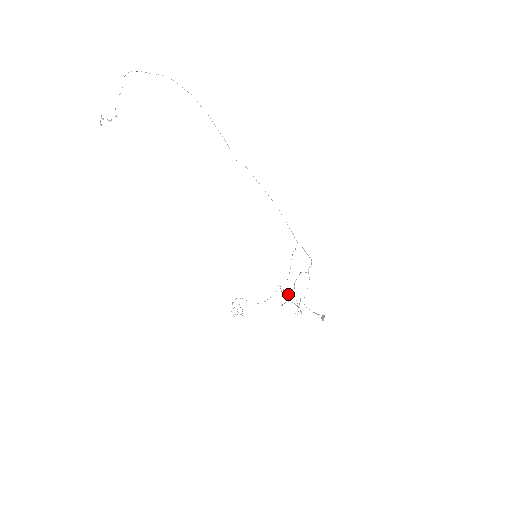
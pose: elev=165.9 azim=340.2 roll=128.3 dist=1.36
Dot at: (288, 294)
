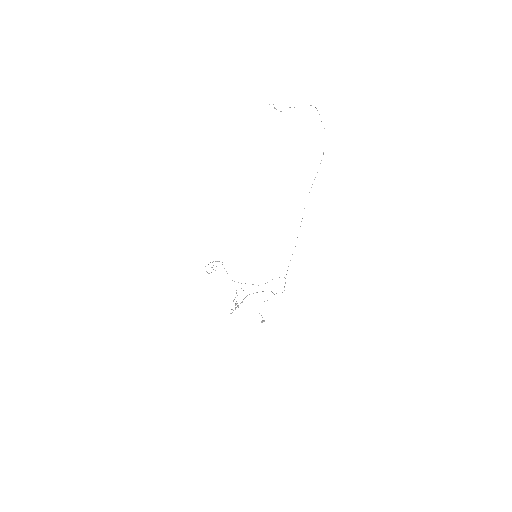
Dot at: occluded
